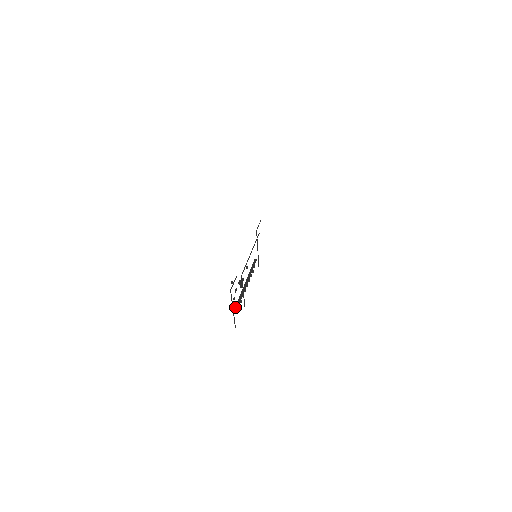
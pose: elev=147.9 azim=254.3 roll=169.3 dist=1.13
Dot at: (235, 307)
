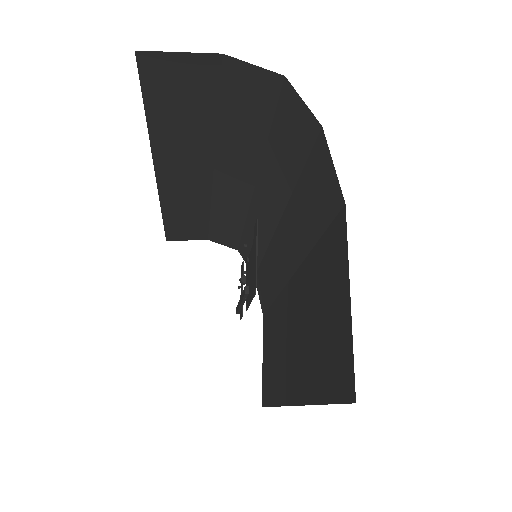
Dot at: (245, 286)
